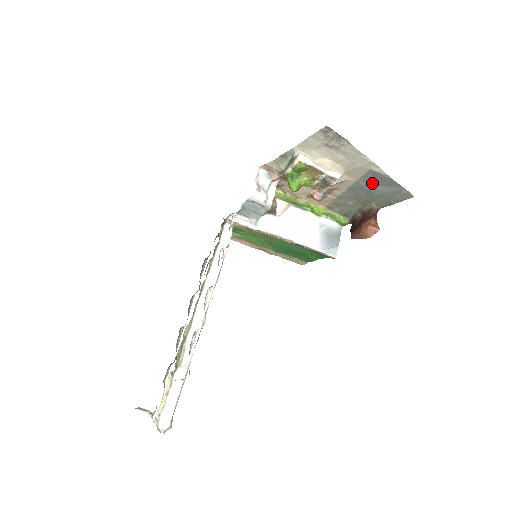
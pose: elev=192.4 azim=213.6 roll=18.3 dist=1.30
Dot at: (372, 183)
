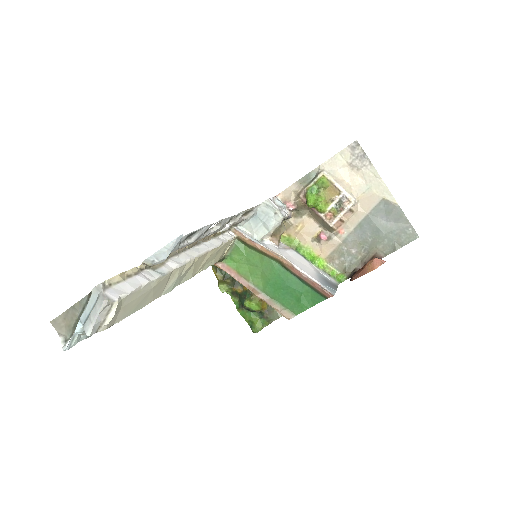
Dot at: (381, 218)
